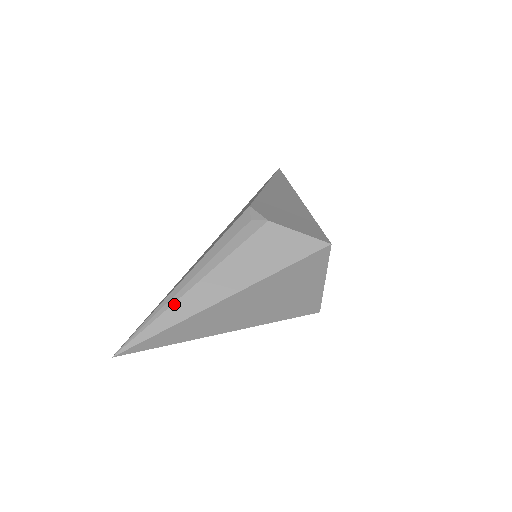
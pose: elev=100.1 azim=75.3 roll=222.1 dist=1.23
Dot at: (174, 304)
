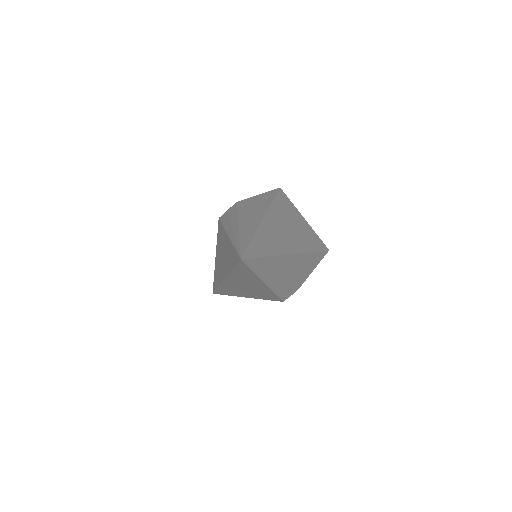
Dot at: (240, 232)
